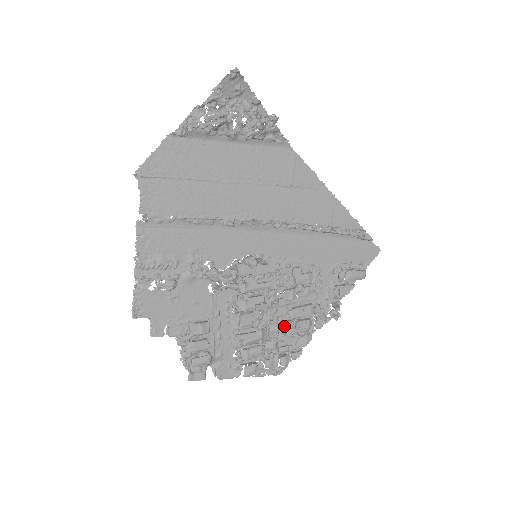
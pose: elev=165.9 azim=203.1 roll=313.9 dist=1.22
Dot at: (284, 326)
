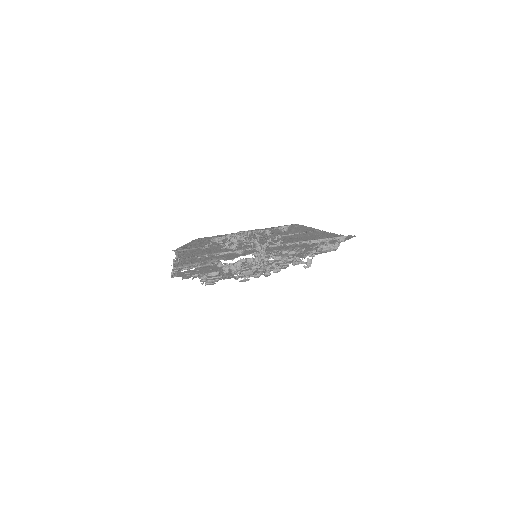
Dot at: (270, 267)
